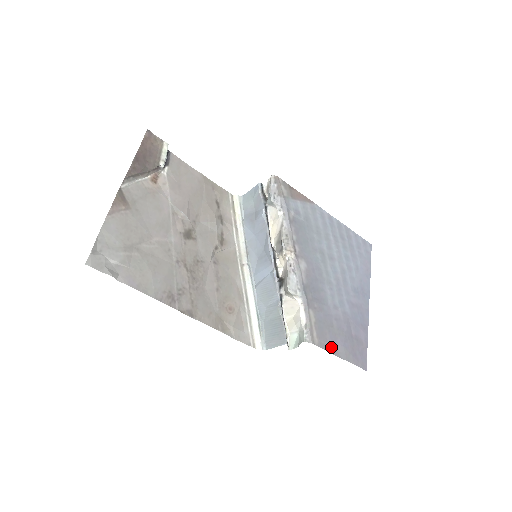
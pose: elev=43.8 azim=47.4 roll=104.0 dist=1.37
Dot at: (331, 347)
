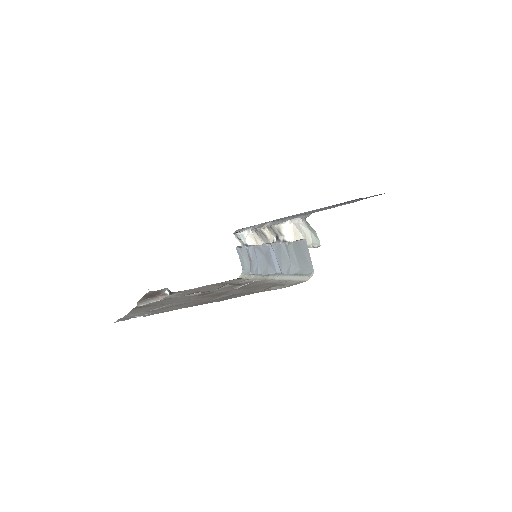
Dot at: occluded
